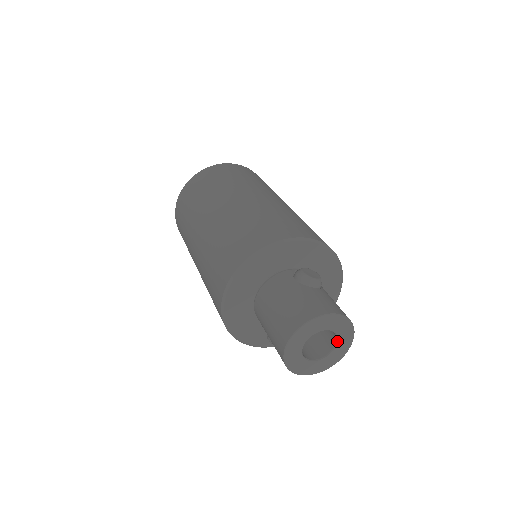
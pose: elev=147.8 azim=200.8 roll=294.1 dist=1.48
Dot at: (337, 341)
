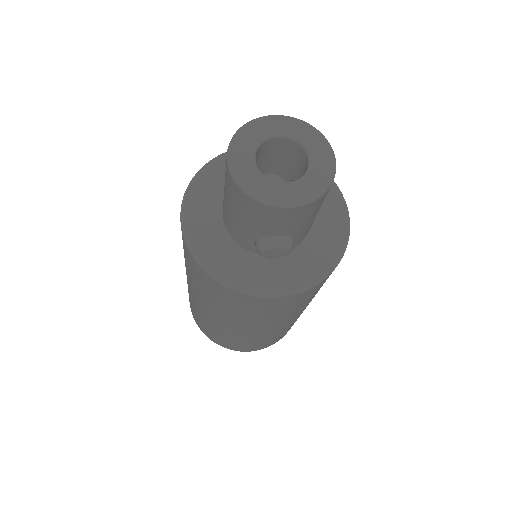
Dot at: (305, 150)
